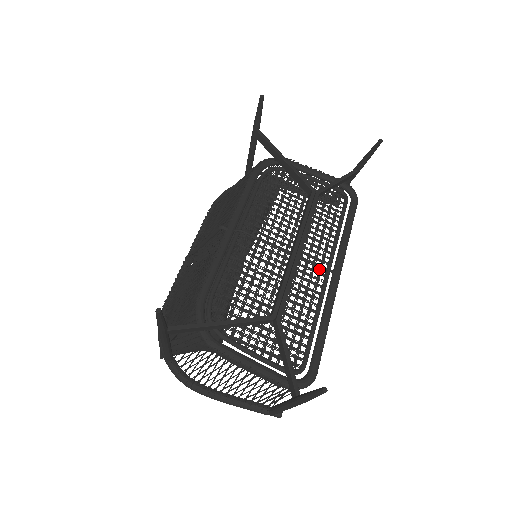
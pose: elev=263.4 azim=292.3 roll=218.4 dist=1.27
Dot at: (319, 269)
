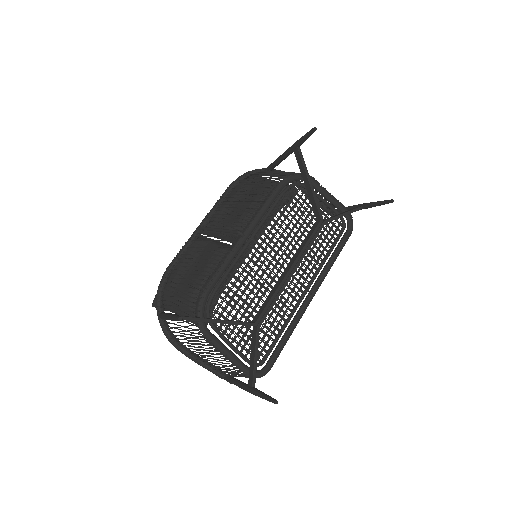
Dot at: (301, 286)
